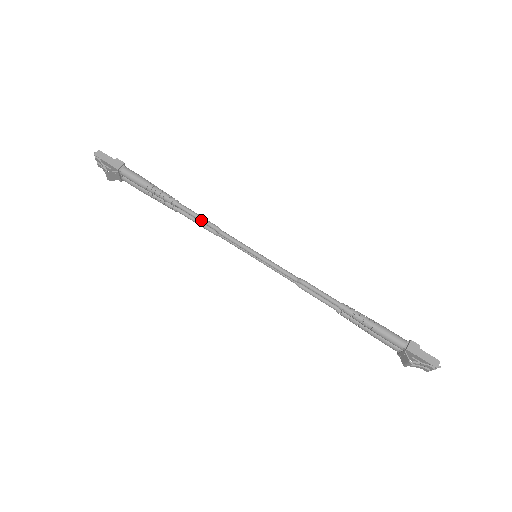
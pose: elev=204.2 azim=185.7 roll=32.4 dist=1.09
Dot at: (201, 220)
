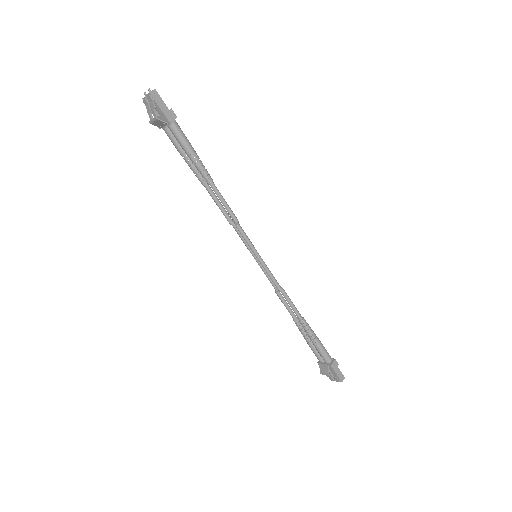
Dot at: (226, 207)
